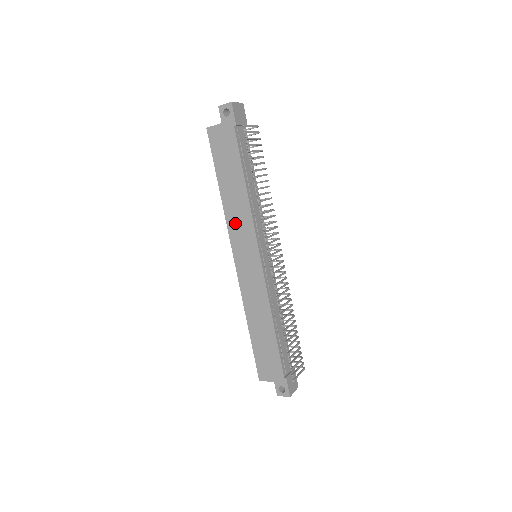
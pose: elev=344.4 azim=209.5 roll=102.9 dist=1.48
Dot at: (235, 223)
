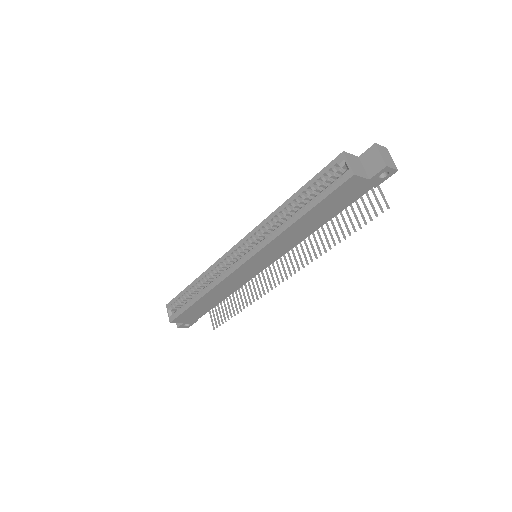
Dot at: (277, 245)
